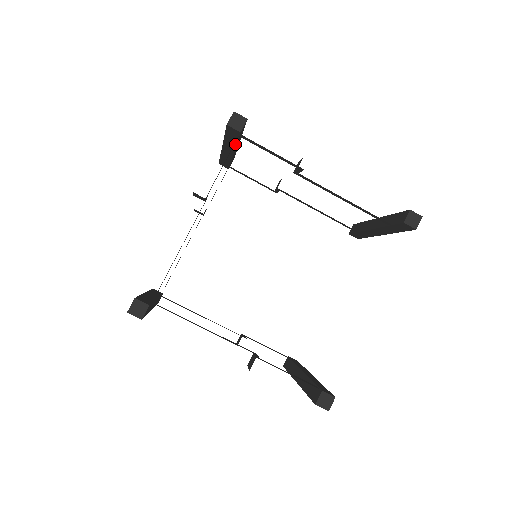
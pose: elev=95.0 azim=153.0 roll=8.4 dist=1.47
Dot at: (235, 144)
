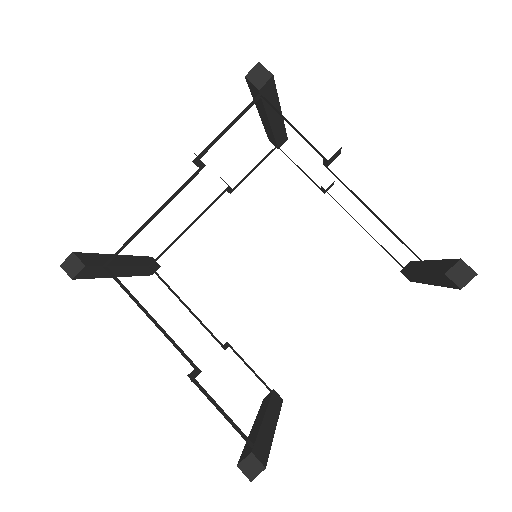
Dot at: (264, 110)
